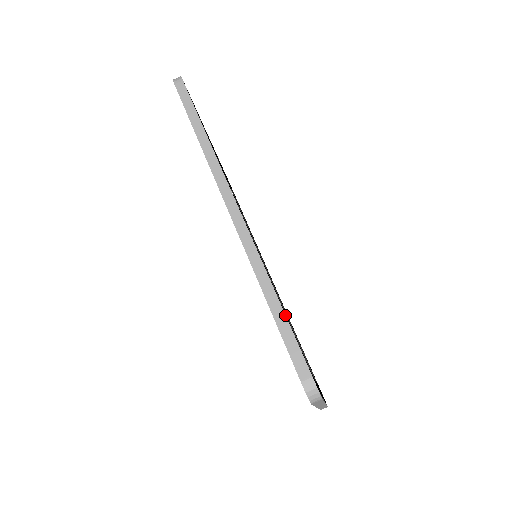
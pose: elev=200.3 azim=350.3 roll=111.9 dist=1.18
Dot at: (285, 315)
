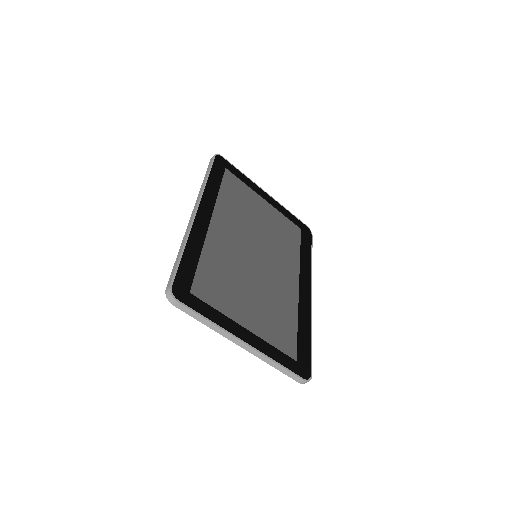
Dot at: (179, 257)
